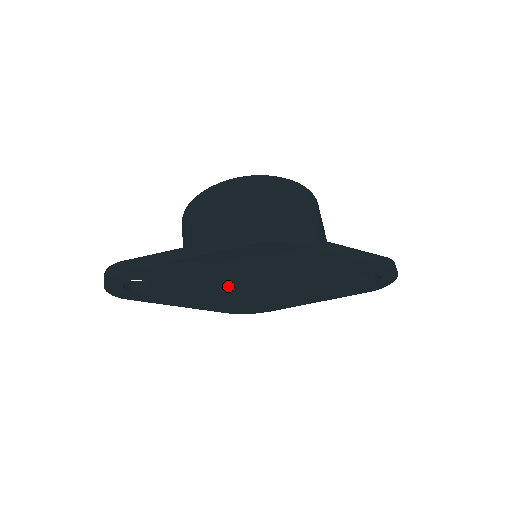
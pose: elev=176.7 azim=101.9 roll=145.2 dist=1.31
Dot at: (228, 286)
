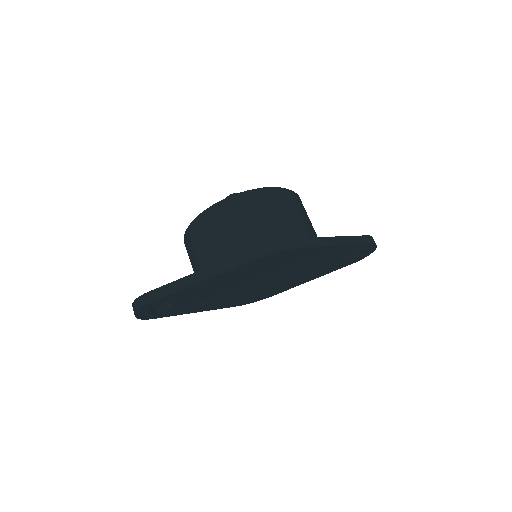
Dot at: (239, 289)
